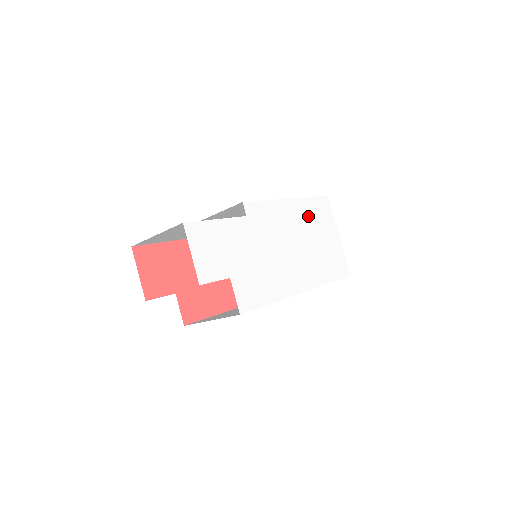
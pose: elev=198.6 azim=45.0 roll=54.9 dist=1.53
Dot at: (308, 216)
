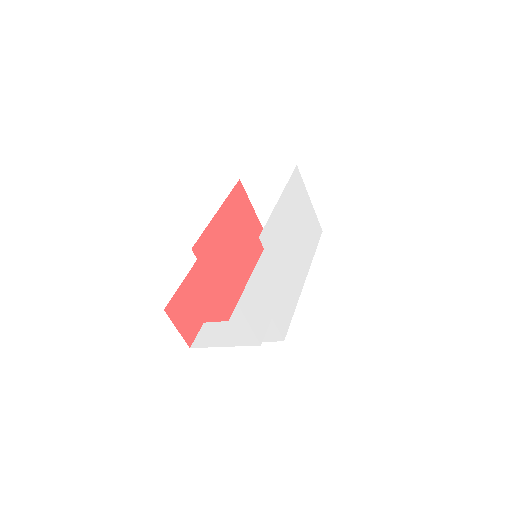
Dot at: (292, 202)
